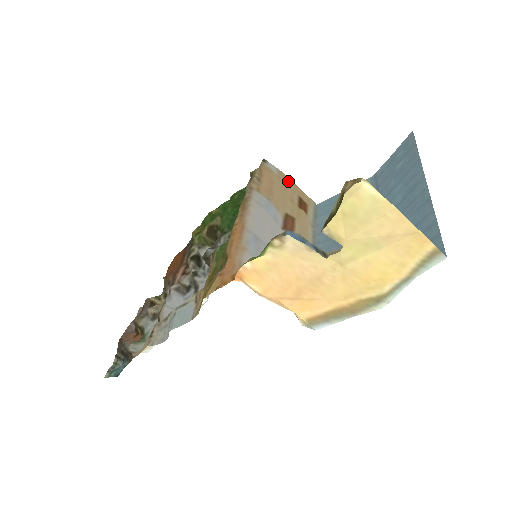
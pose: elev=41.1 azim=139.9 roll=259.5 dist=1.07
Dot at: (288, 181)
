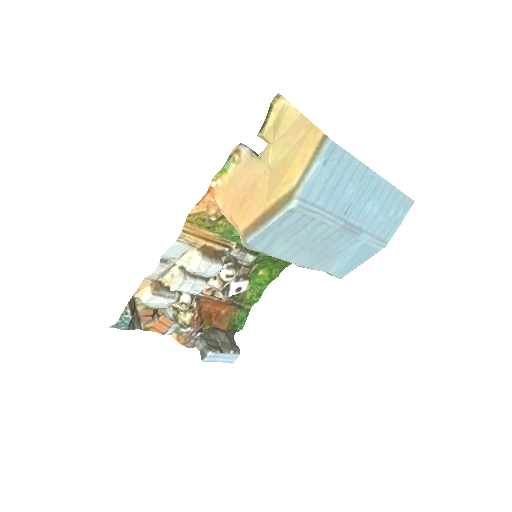
Dot at: occluded
